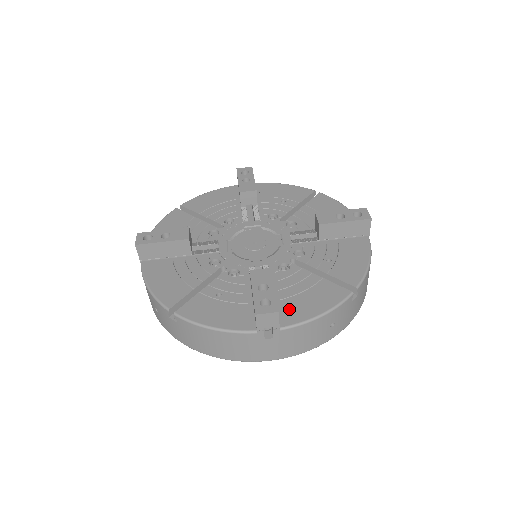
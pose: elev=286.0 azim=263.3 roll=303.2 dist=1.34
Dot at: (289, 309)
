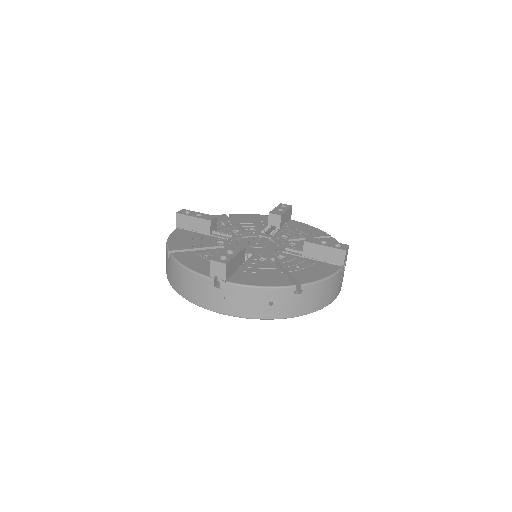
Dot at: (242, 276)
